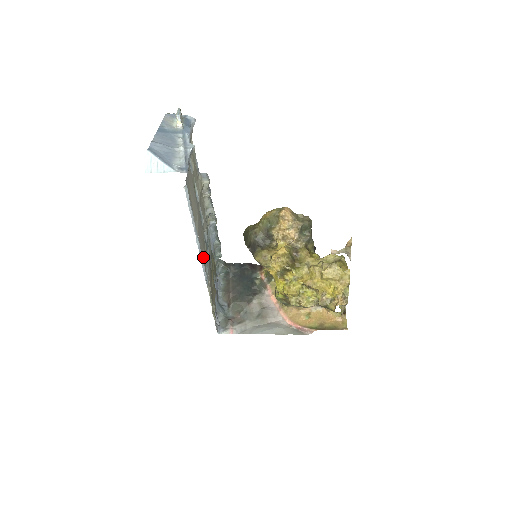
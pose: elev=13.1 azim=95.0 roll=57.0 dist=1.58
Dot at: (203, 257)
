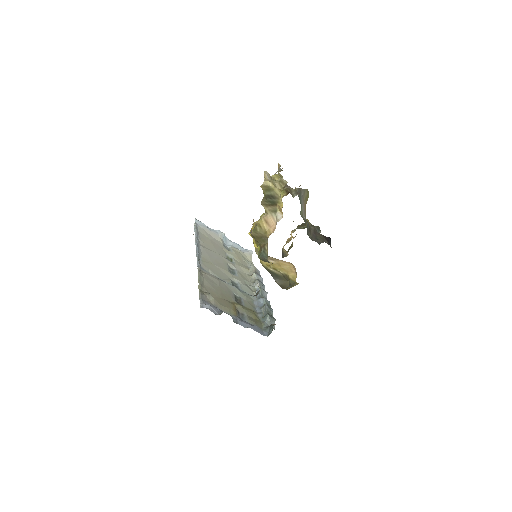
Dot at: (206, 262)
